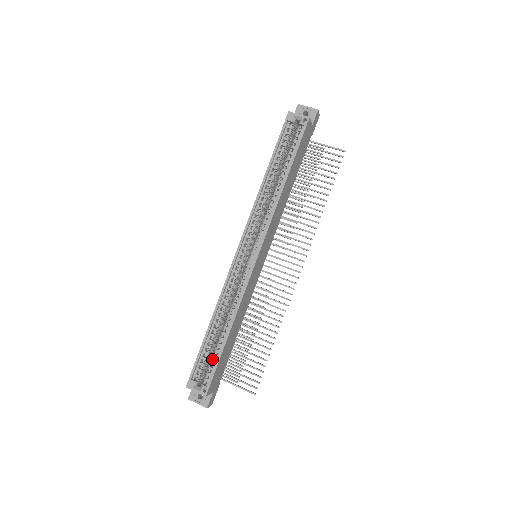
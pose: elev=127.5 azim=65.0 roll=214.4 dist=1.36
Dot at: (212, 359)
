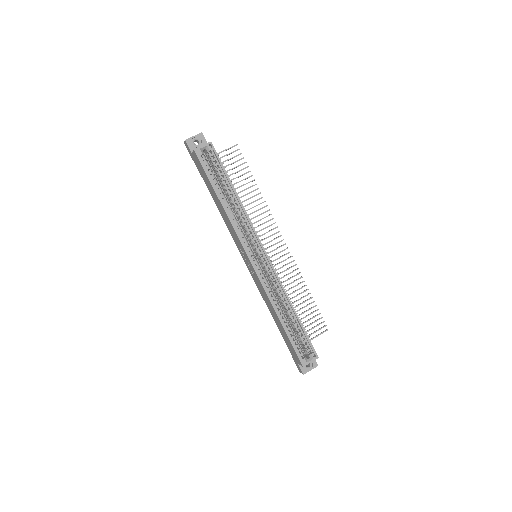
Dot at: (300, 336)
